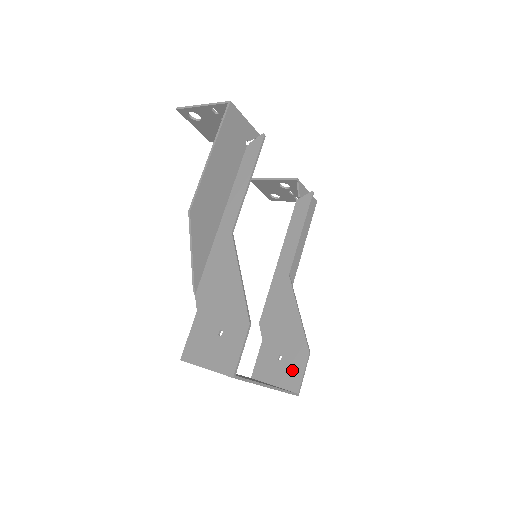
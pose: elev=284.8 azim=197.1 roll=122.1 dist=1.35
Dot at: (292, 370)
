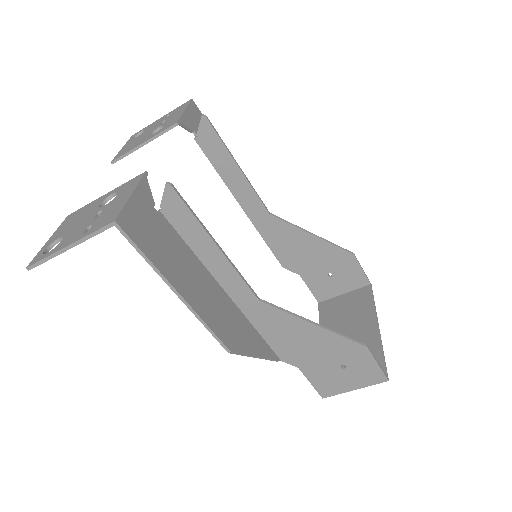
Dot at: (350, 275)
